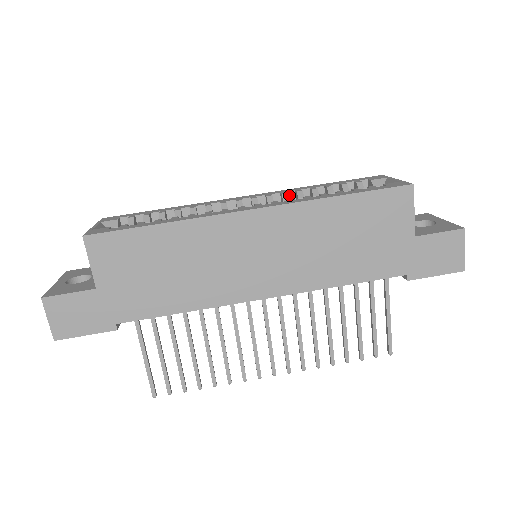
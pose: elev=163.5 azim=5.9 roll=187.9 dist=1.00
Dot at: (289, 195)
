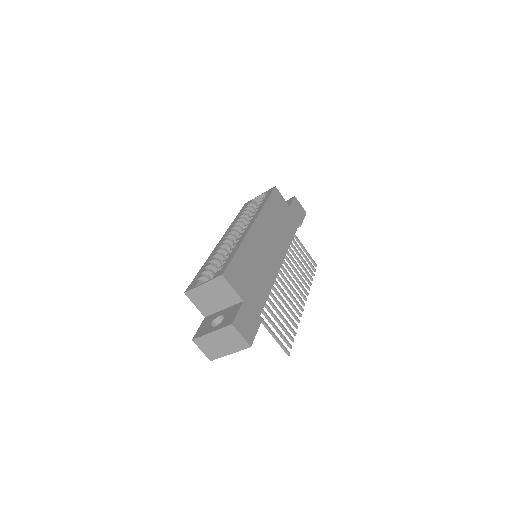
Dot at: occluded
